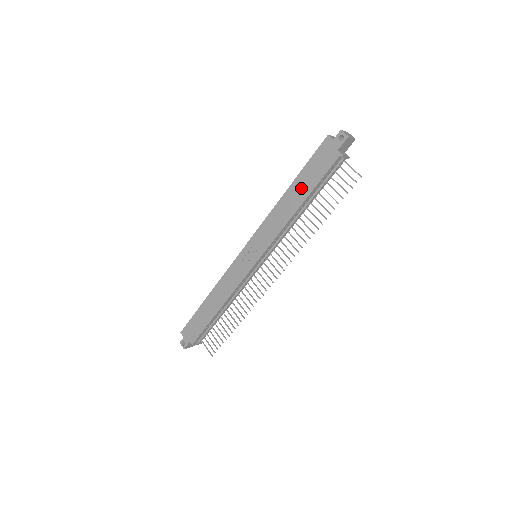
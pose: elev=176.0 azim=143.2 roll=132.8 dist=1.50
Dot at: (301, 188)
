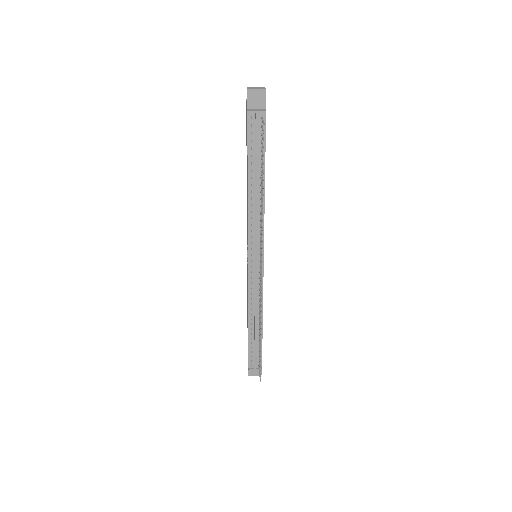
Dot at: occluded
